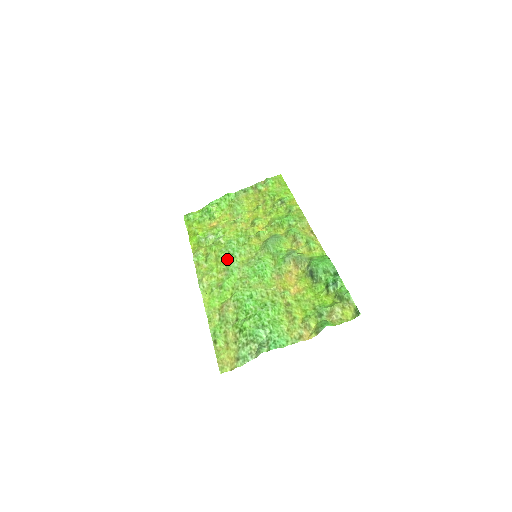
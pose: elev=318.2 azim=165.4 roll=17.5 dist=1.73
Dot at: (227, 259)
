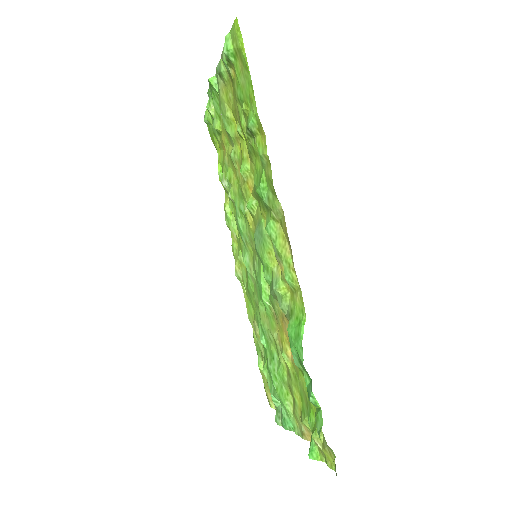
Dot at: (242, 241)
